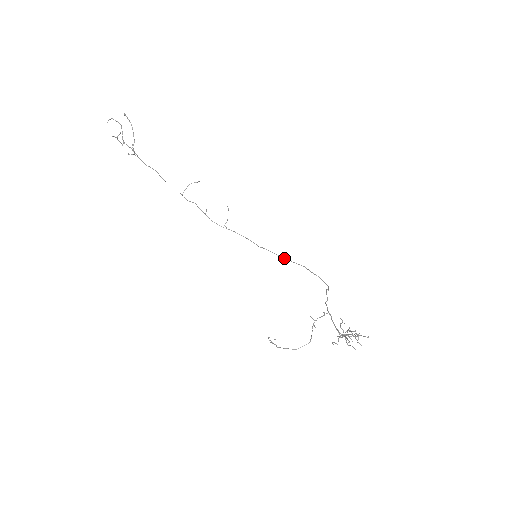
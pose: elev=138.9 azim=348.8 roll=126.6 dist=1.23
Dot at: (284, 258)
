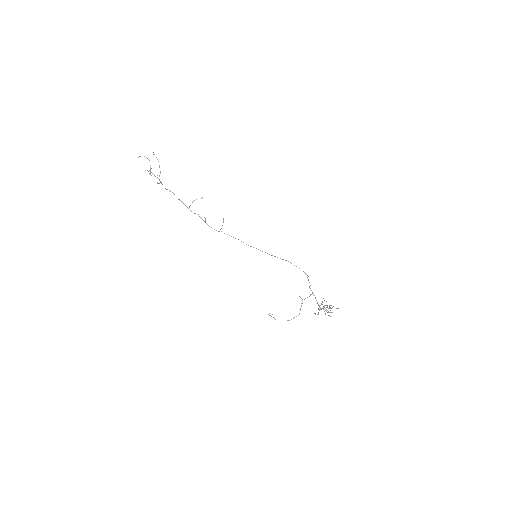
Dot at: (272, 255)
